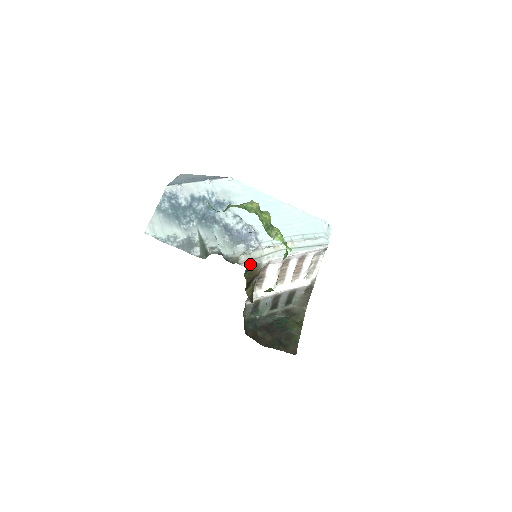
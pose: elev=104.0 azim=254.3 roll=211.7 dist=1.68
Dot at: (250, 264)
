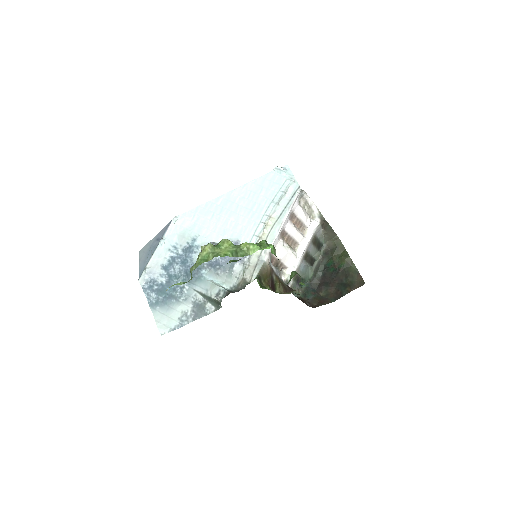
Dot at: (257, 273)
